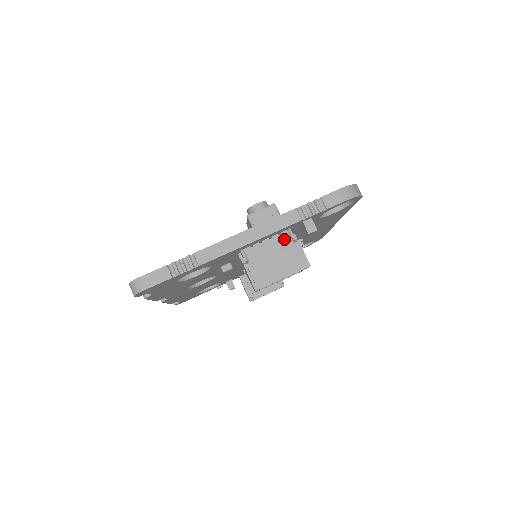
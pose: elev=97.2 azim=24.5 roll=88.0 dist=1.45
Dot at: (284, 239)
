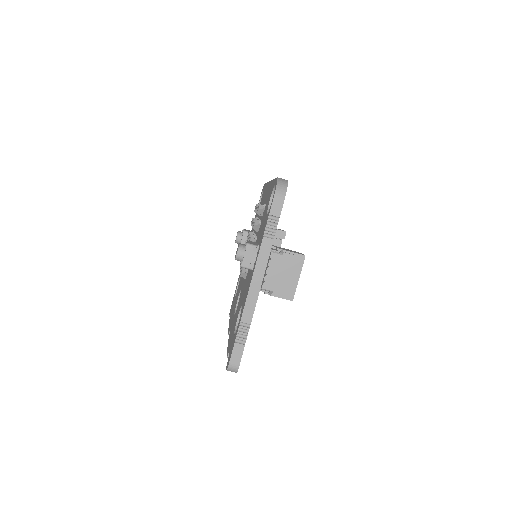
Dot at: (276, 259)
